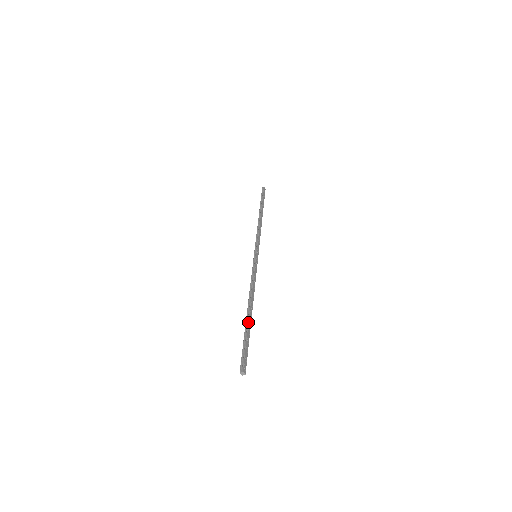
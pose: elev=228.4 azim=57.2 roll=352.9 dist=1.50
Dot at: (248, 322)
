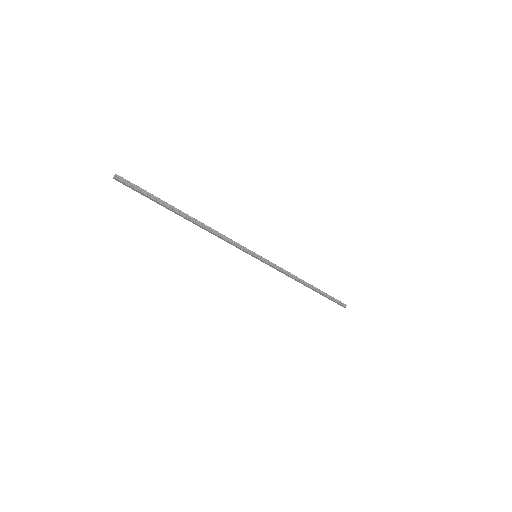
Dot at: (171, 207)
